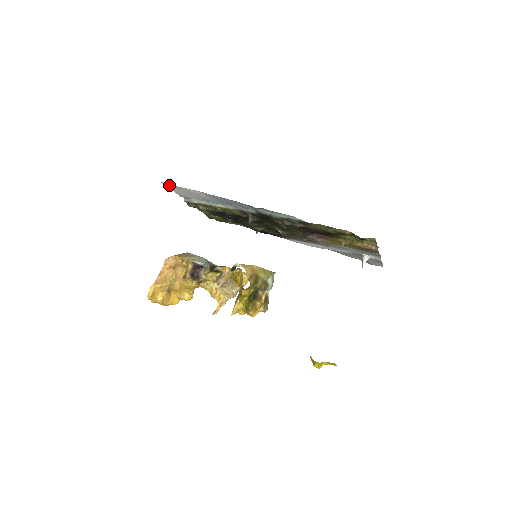
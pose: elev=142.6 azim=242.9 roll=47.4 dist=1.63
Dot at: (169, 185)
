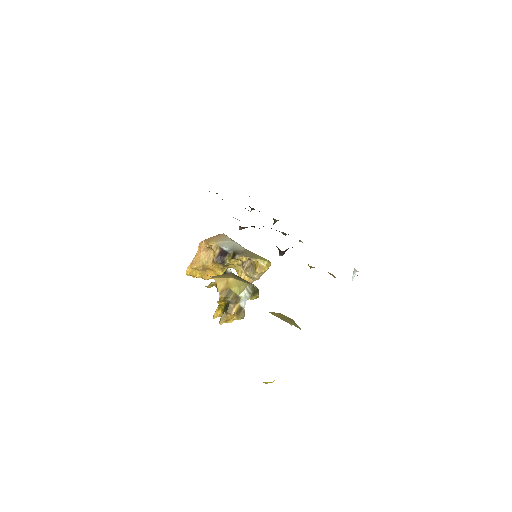
Dot at: occluded
